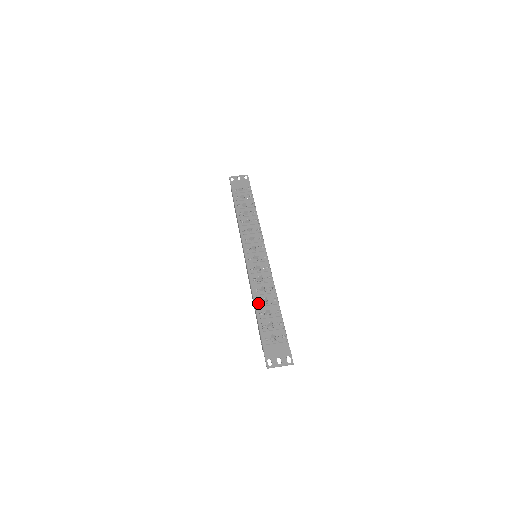
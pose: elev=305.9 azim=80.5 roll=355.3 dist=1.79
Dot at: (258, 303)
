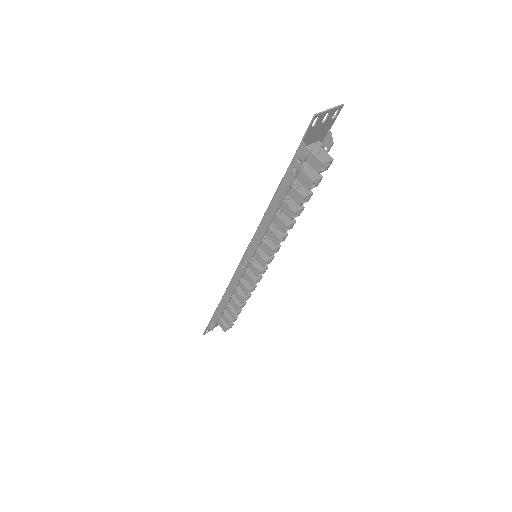
Dot at: occluded
